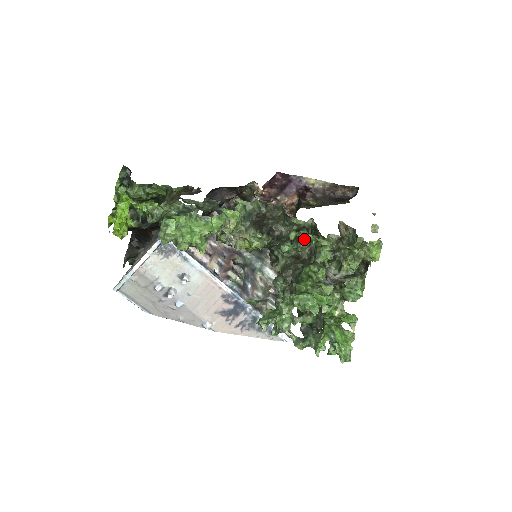
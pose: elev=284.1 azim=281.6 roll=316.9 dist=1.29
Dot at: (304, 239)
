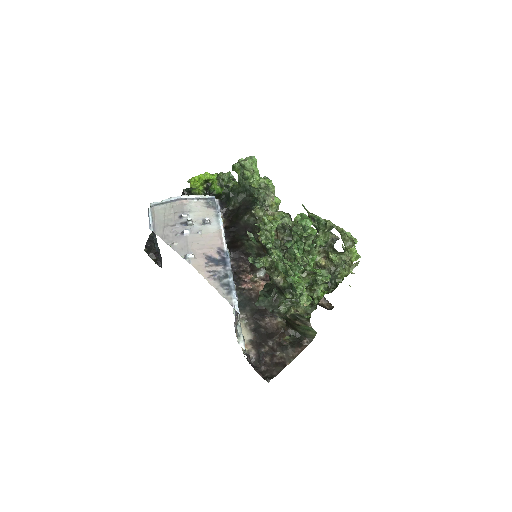
Dot at: (316, 221)
